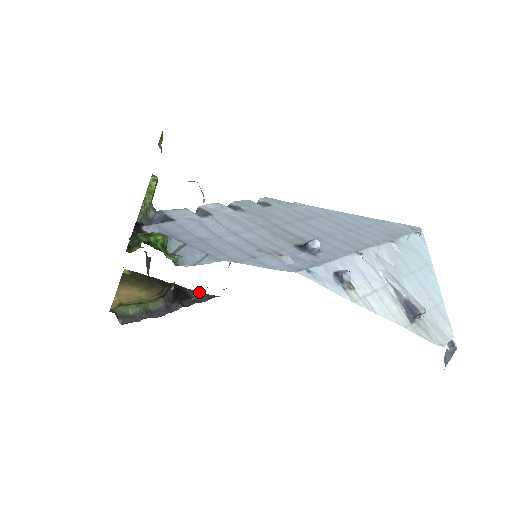
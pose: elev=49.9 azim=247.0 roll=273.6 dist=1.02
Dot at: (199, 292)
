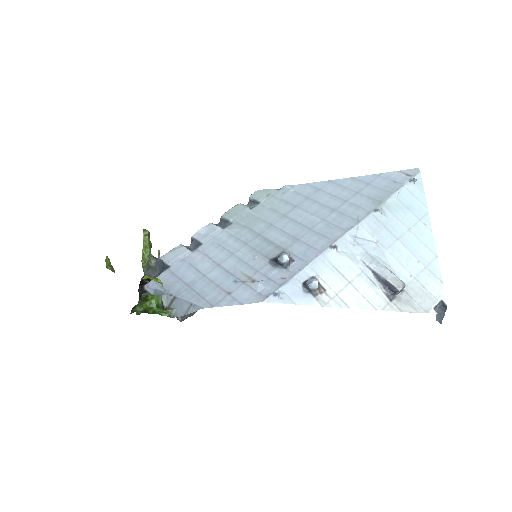
Dot at: occluded
